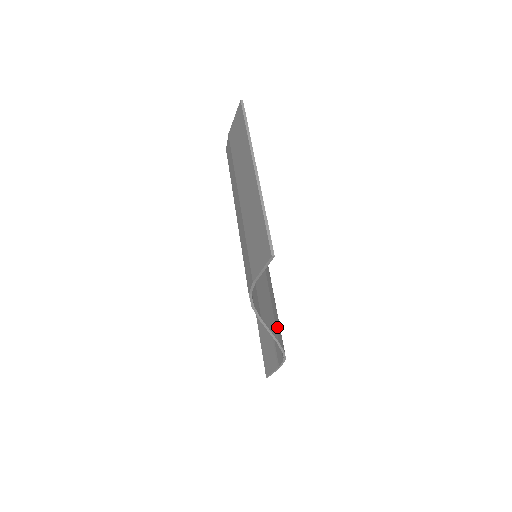
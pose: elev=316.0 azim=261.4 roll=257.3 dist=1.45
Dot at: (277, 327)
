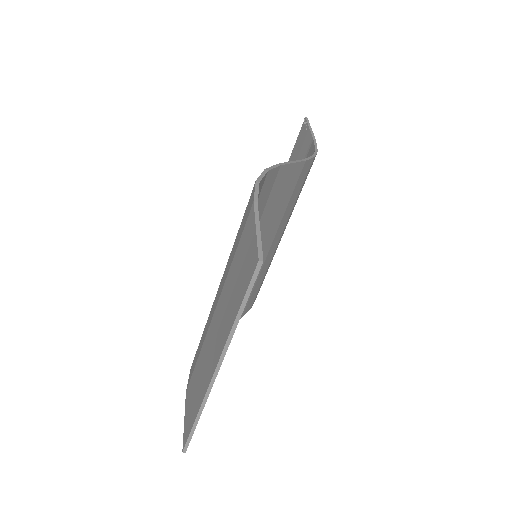
Dot at: (251, 300)
